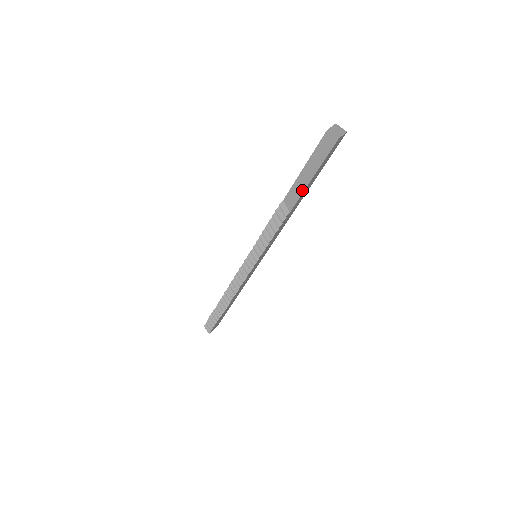
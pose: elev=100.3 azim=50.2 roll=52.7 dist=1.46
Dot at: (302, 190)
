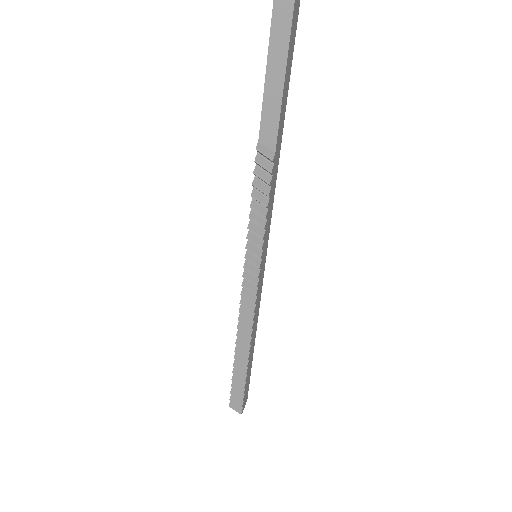
Dot at: (278, 107)
